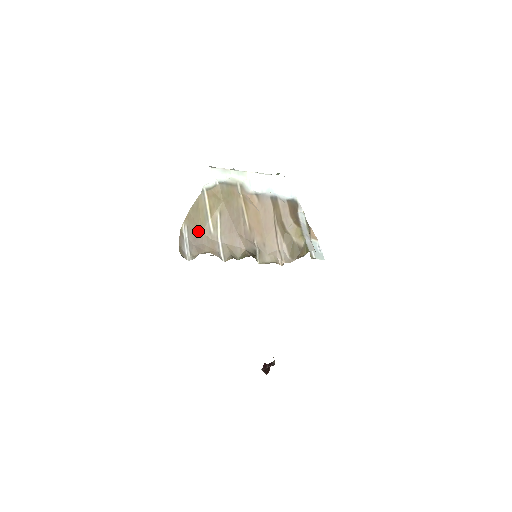
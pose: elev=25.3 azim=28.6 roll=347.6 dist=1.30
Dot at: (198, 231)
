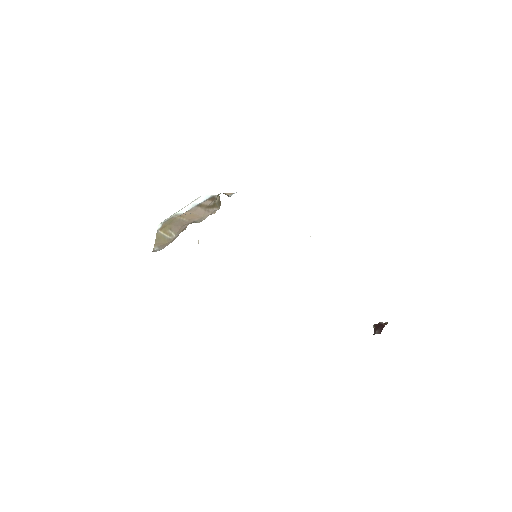
Dot at: (164, 244)
